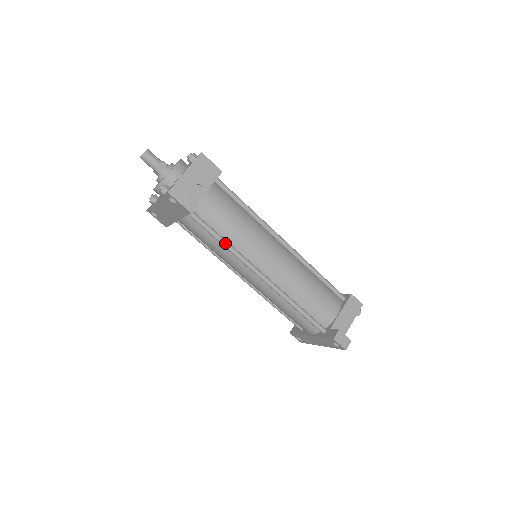
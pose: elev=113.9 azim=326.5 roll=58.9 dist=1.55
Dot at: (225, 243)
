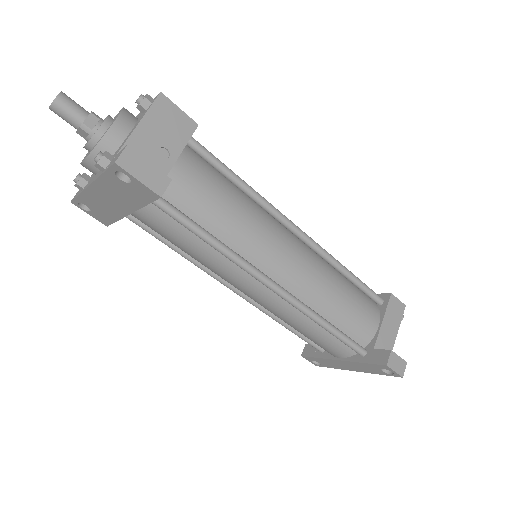
Dot at: (216, 243)
